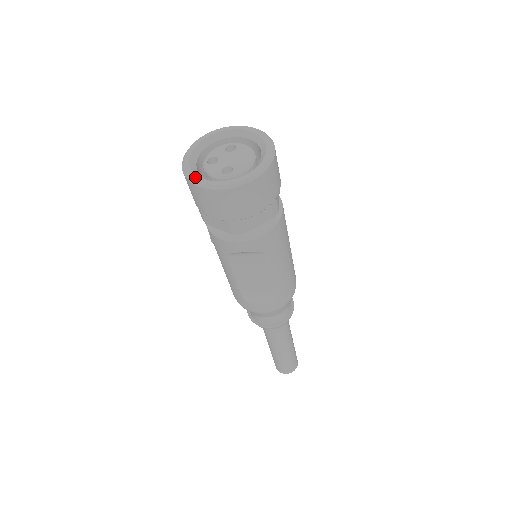
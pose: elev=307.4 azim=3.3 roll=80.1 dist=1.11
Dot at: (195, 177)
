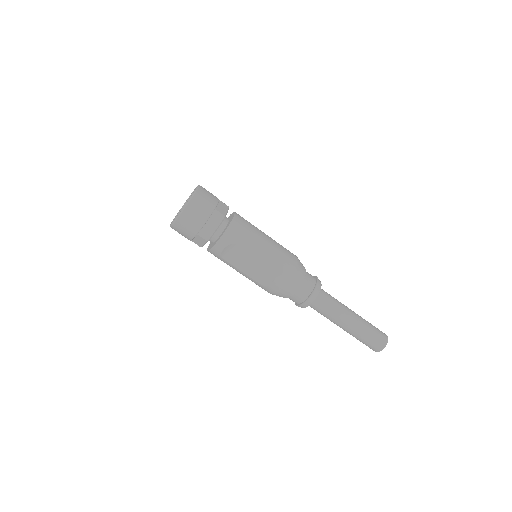
Dot at: (171, 223)
